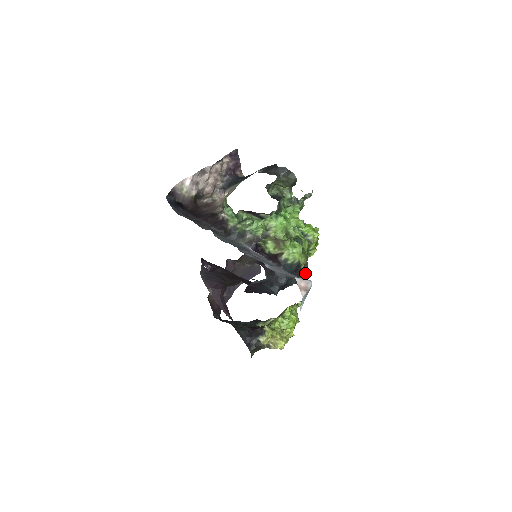
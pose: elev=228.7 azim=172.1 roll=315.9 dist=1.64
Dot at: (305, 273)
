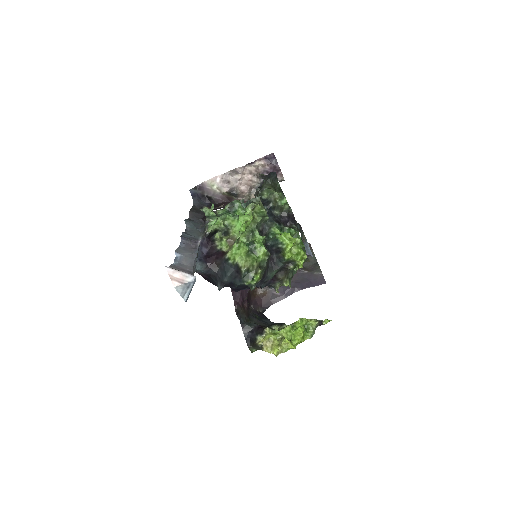
Dot at: (250, 277)
